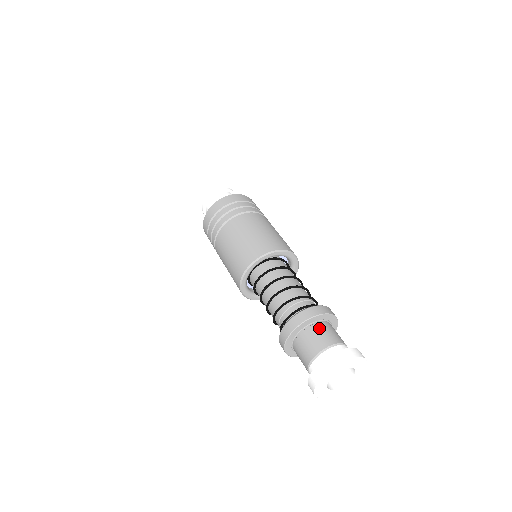
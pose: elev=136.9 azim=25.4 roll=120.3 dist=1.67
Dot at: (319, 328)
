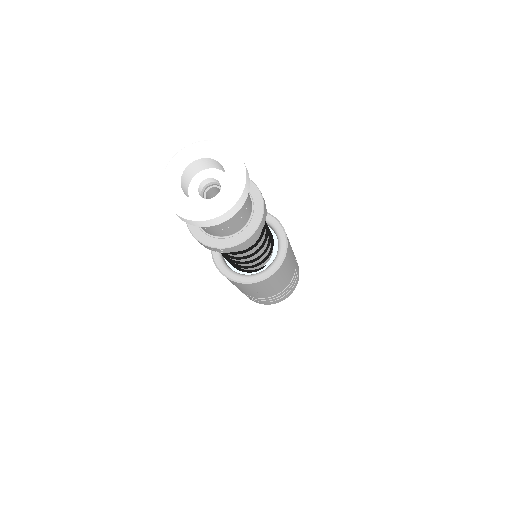
Dot at: occluded
